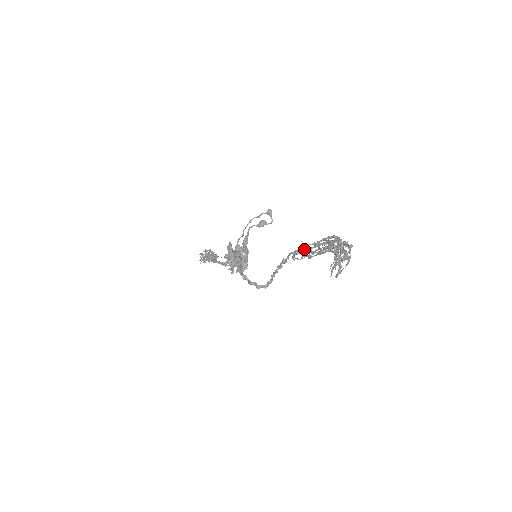
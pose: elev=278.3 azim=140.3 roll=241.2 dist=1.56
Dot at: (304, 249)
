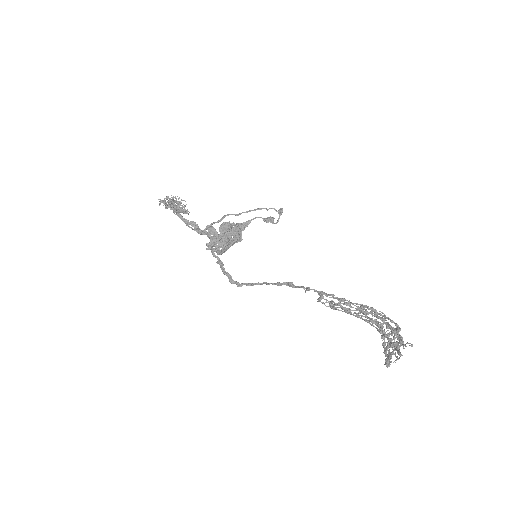
Dot at: (342, 303)
